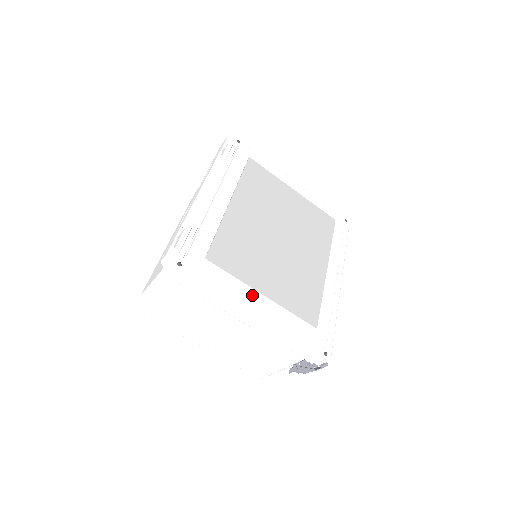
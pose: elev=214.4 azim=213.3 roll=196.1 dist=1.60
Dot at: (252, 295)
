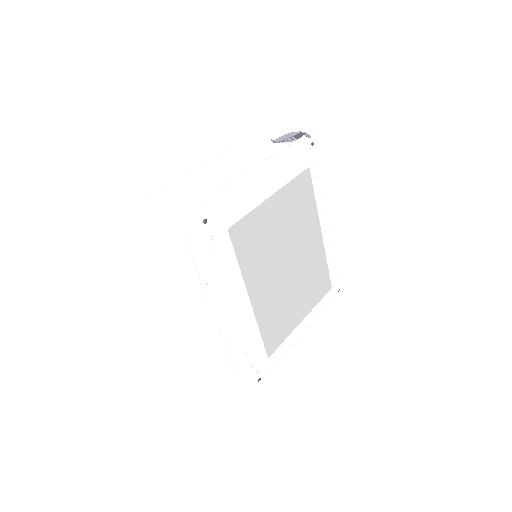
Dot at: (298, 331)
